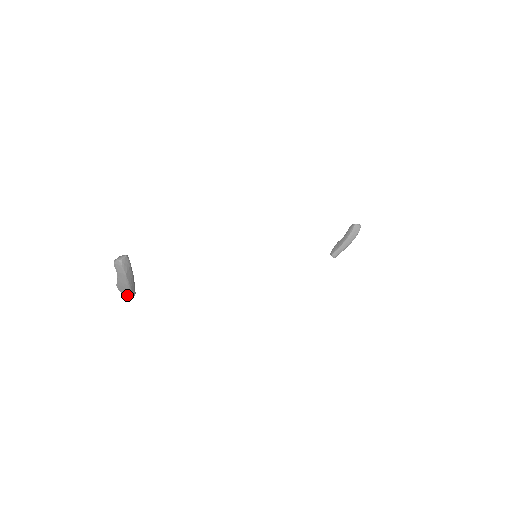
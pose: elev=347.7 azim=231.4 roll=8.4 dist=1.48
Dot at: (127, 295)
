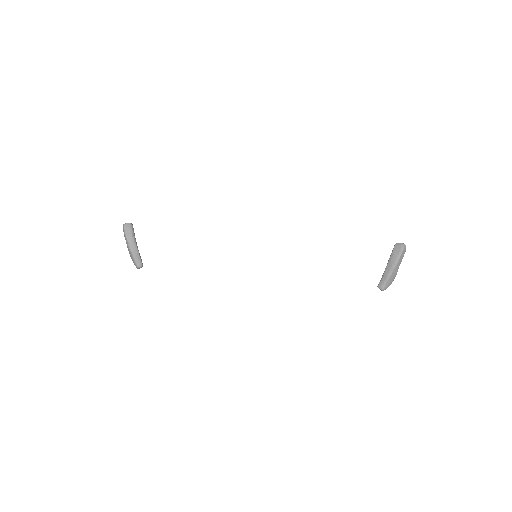
Dot at: (135, 263)
